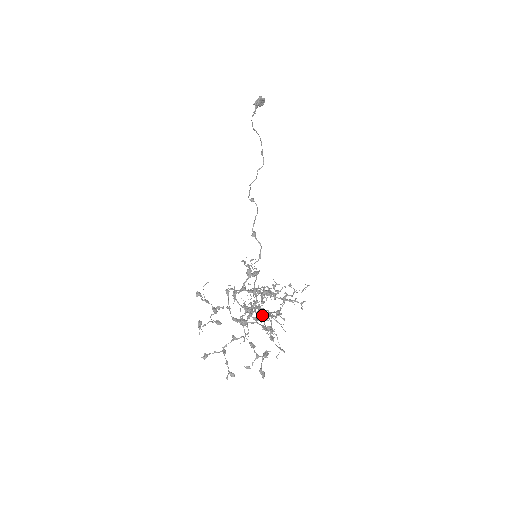
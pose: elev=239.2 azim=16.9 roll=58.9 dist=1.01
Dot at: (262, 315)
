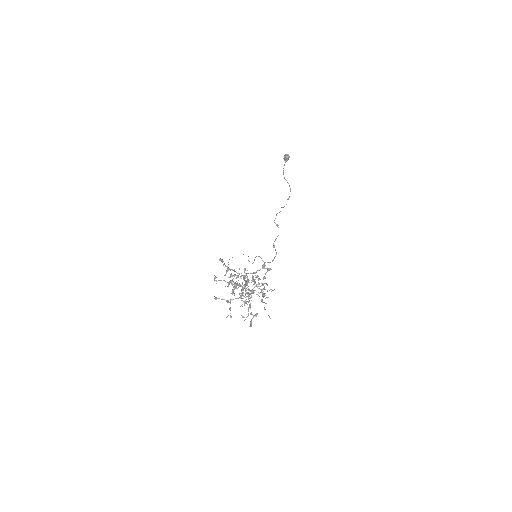
Dot at: (263, 293)
